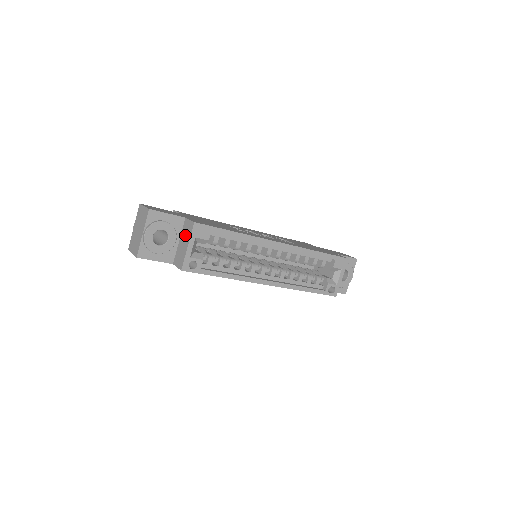
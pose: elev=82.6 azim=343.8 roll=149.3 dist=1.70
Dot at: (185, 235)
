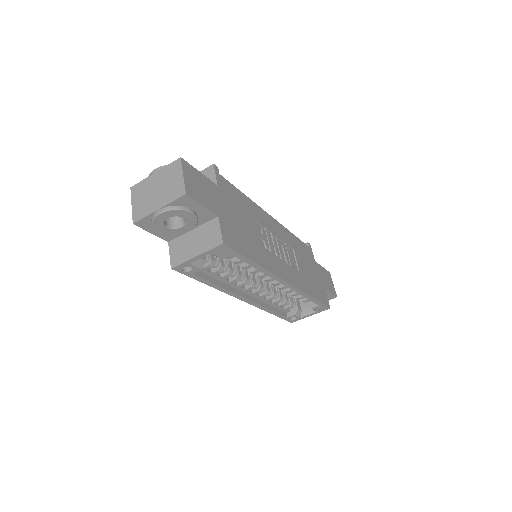
Dot at: (203, 237)
